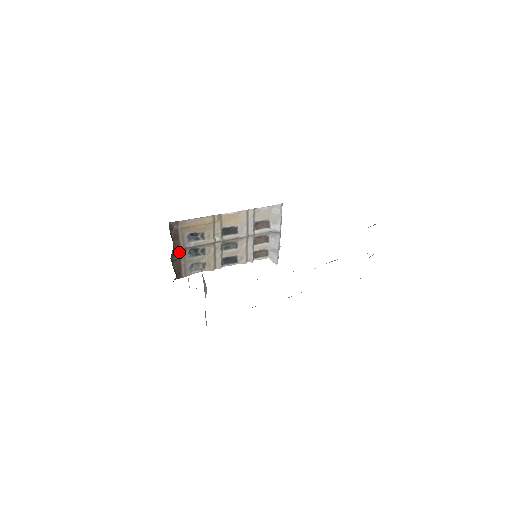
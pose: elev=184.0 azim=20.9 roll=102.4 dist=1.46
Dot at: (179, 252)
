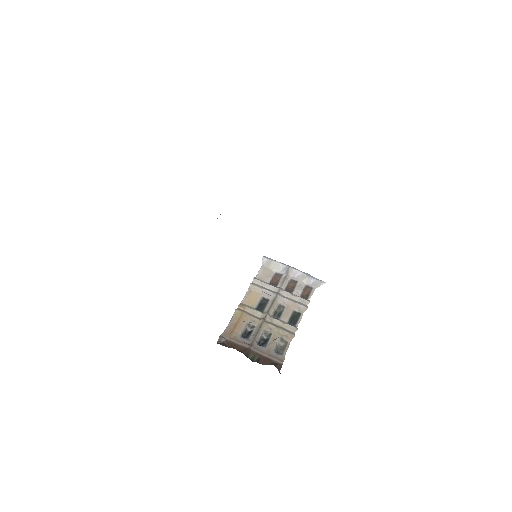
Dot at: (252, 352)
